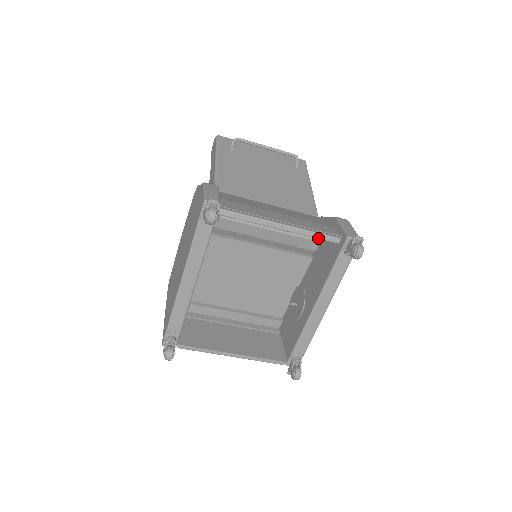
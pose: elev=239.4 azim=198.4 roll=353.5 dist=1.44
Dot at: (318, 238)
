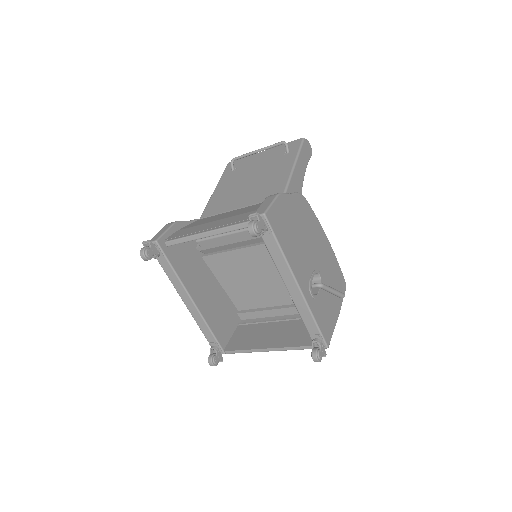
Dot at: (240, 228)
